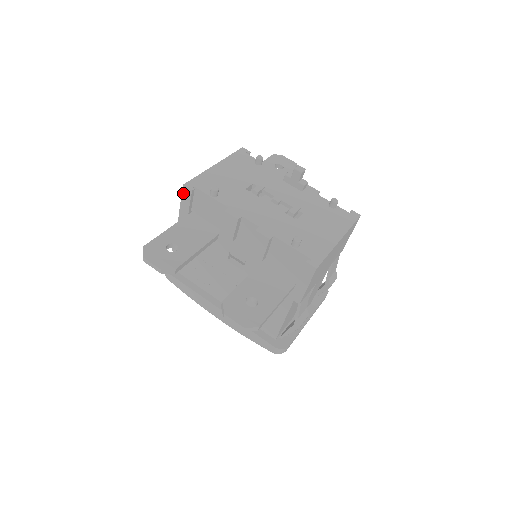
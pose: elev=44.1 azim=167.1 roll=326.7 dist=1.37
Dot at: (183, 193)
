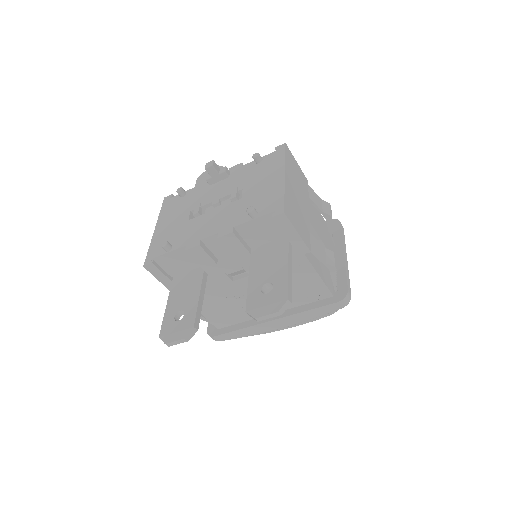
Dot at: (150, 272)
